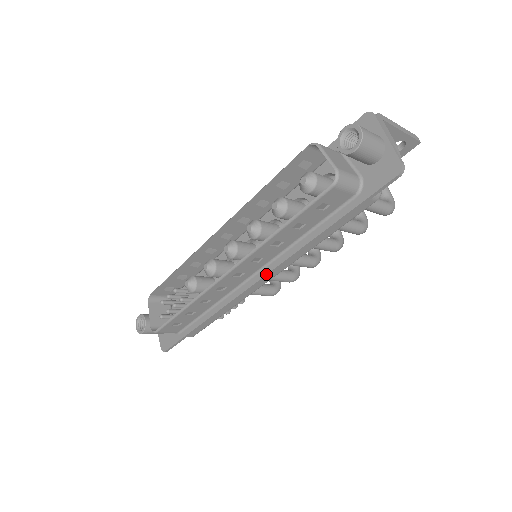
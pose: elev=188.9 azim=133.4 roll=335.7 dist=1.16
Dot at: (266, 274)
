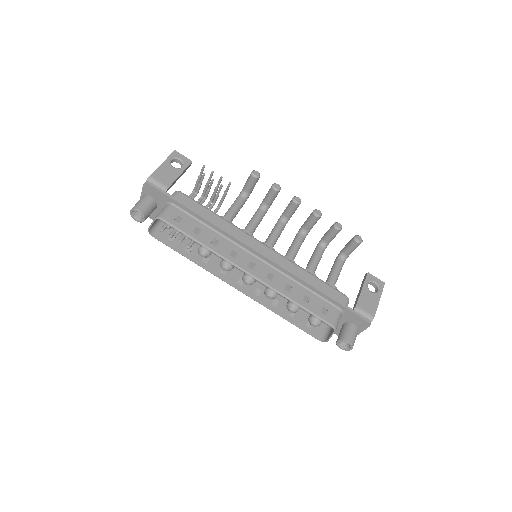
Dot at: occluded
